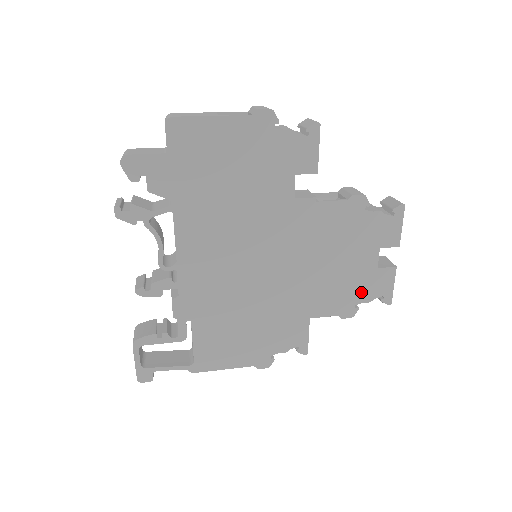
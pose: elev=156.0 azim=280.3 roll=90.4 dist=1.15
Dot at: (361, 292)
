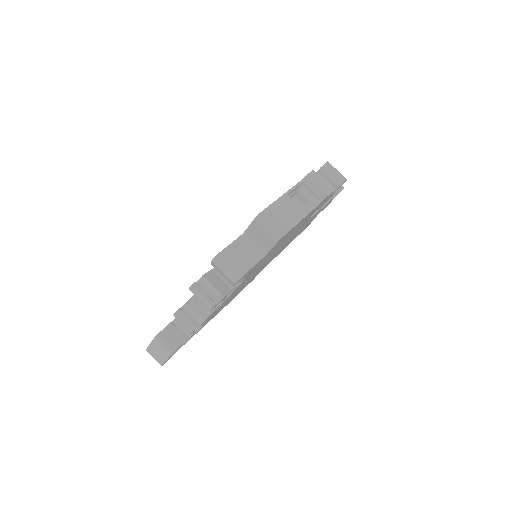
Dot at: occluded
